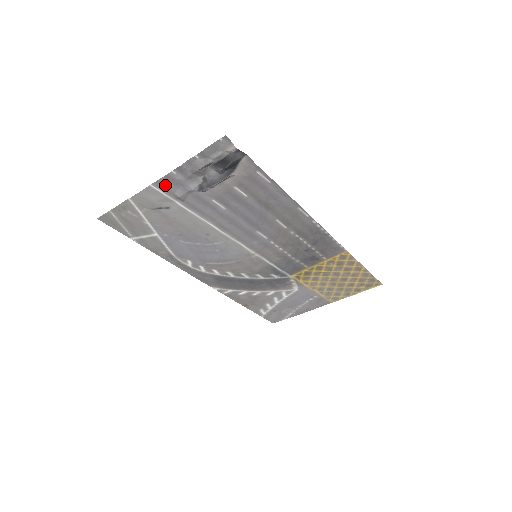
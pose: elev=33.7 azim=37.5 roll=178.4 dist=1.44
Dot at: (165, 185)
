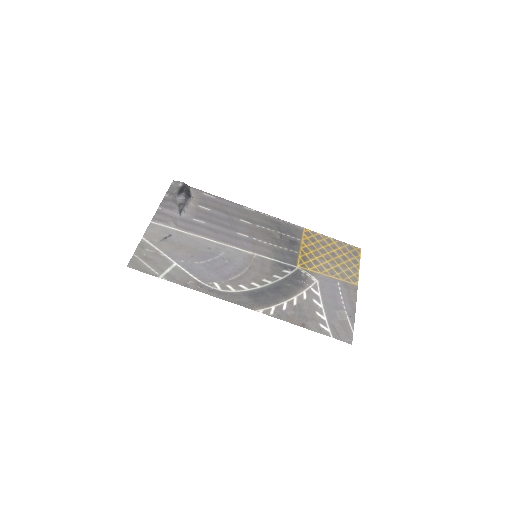
Dot at: (159, 219)
